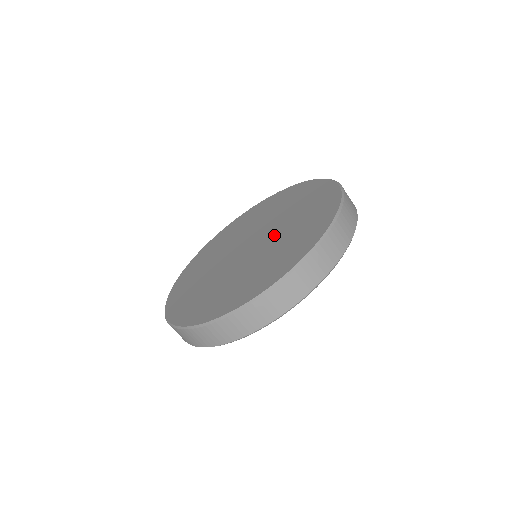
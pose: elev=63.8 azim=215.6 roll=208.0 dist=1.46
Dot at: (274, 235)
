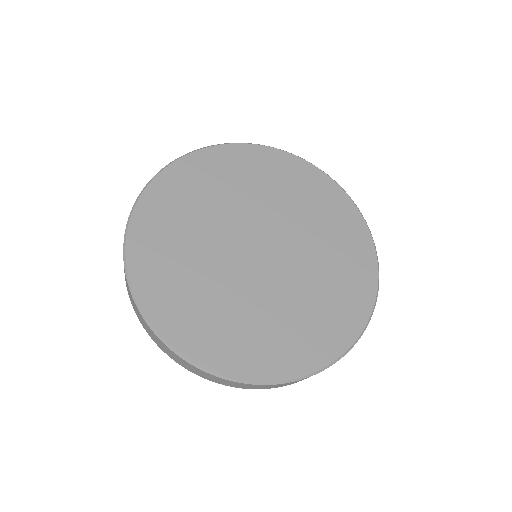
Dot at: (284, 284)
